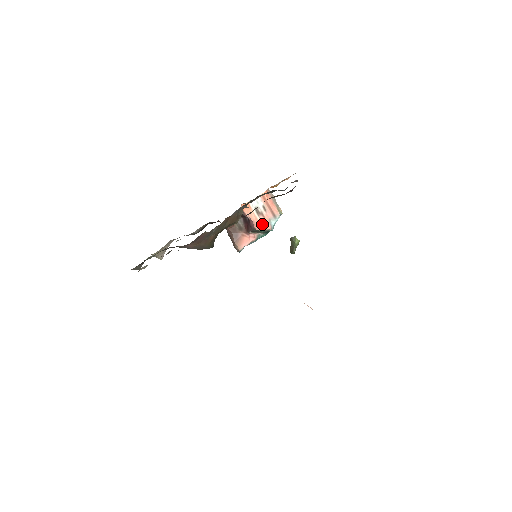
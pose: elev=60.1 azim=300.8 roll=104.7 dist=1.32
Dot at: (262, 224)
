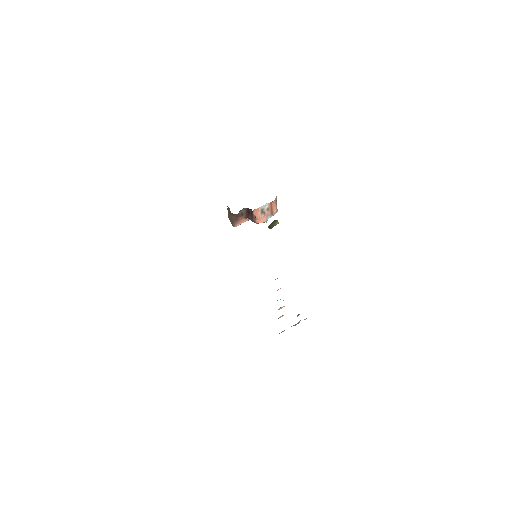
Dot at: (261, 219)
